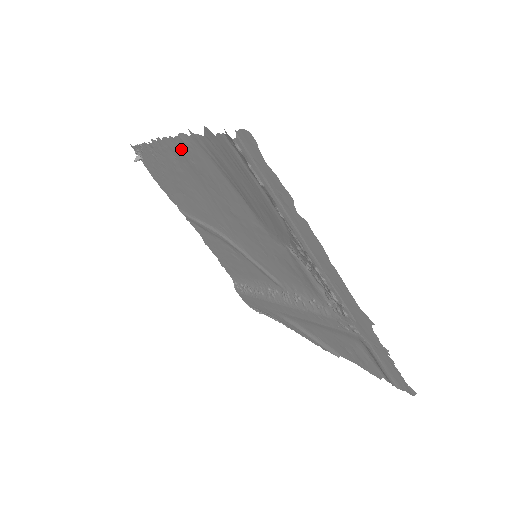
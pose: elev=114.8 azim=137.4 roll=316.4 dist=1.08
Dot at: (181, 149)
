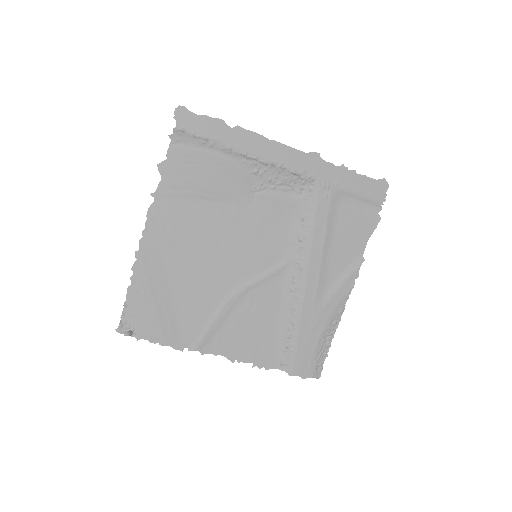
Dot at: (155, 233)
